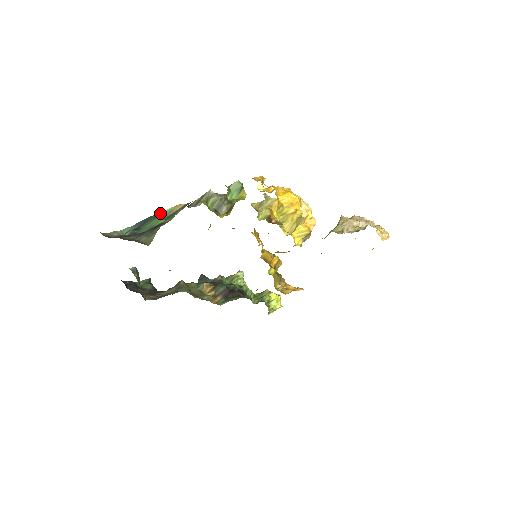
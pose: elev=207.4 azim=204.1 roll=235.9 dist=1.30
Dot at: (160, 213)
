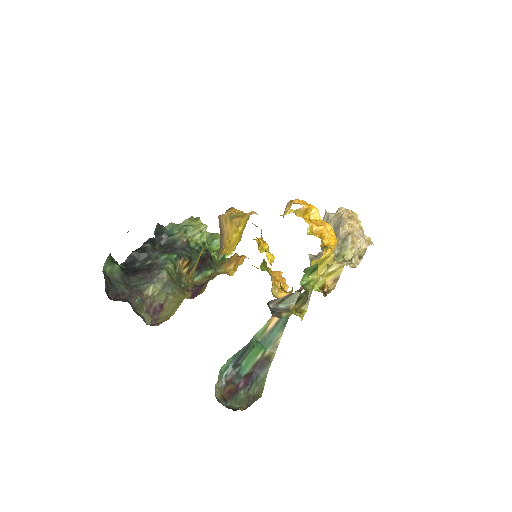
Dot at: (255, 335)
